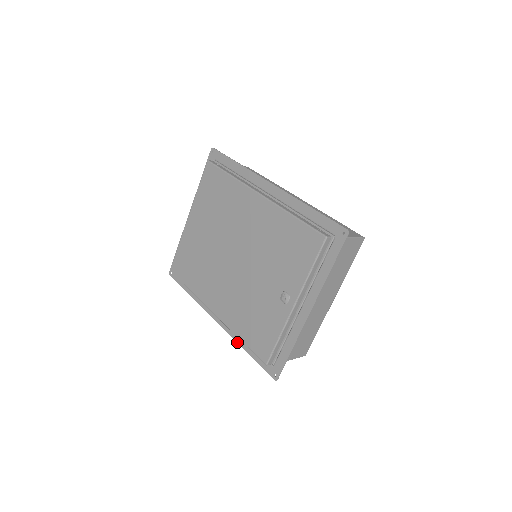
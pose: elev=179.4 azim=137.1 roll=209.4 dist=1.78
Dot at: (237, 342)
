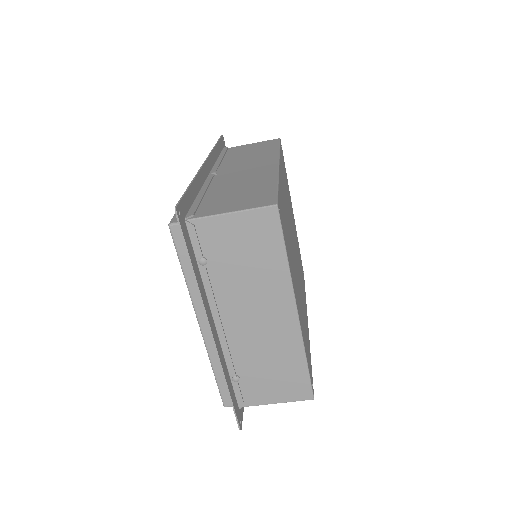
Dot at: occluded
